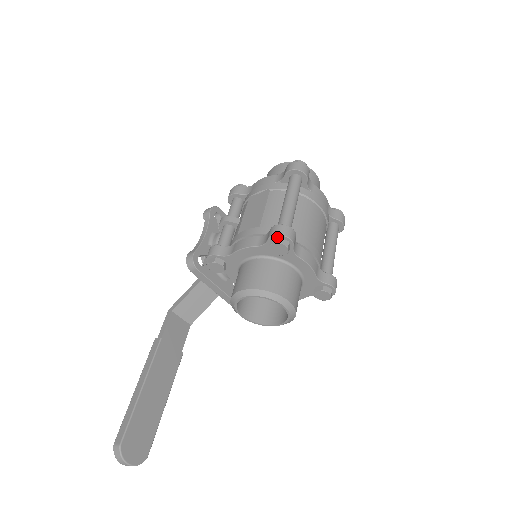
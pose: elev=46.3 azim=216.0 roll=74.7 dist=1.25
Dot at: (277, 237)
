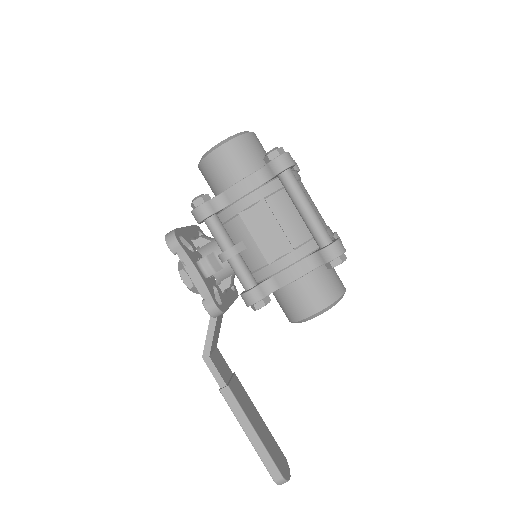
Dot at: (337, 258)
